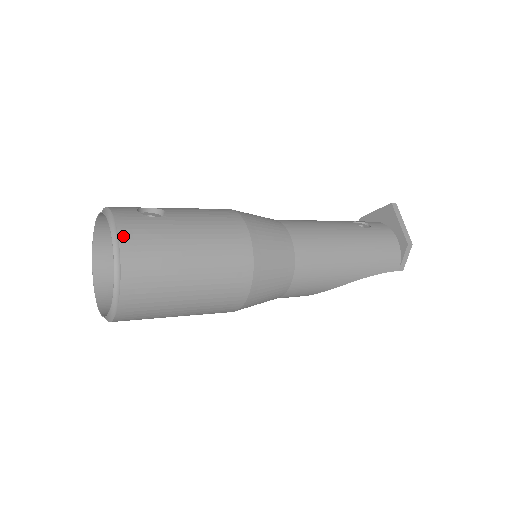
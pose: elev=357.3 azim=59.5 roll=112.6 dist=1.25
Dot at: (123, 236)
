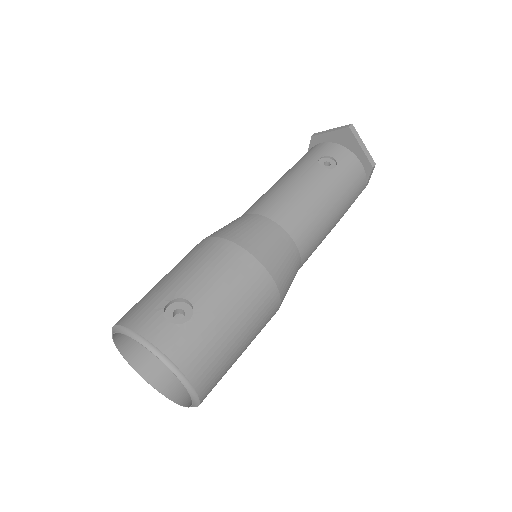
Dot at: (183, 366)
